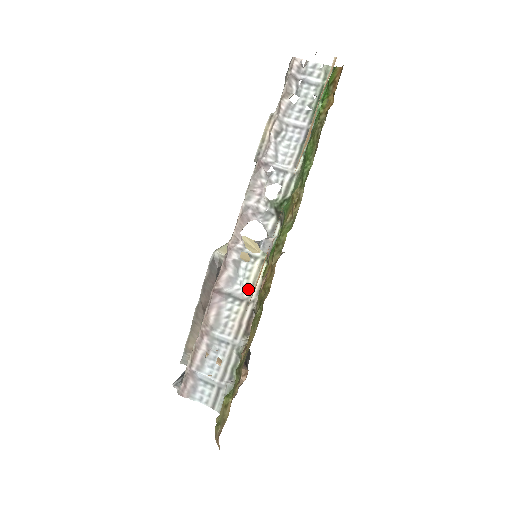
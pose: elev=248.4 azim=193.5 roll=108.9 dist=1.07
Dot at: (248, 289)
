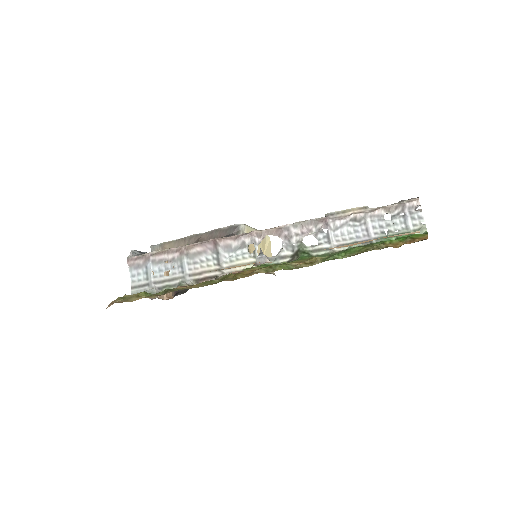
Dot at: (230, 264)
